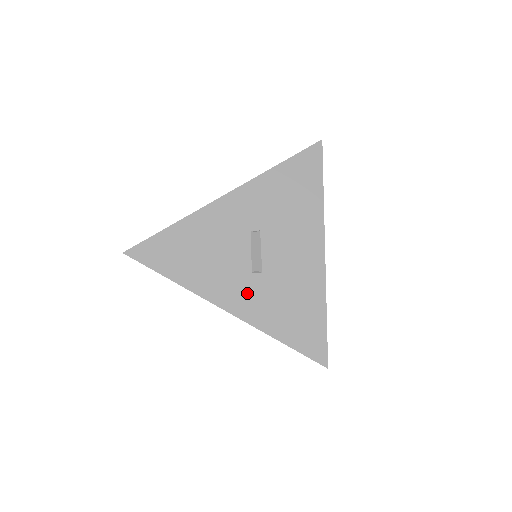
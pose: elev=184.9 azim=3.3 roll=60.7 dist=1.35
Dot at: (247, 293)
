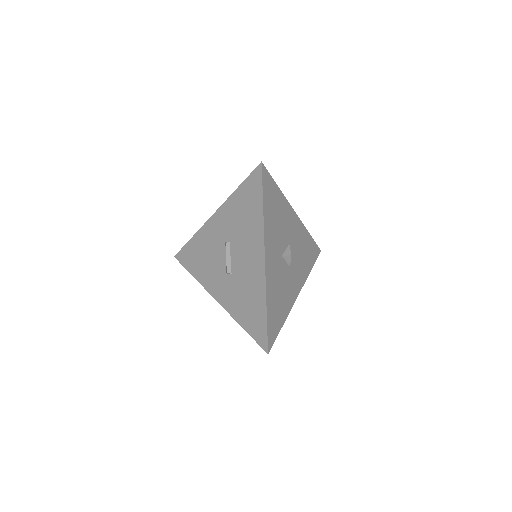
Dot at: (225, 288)
